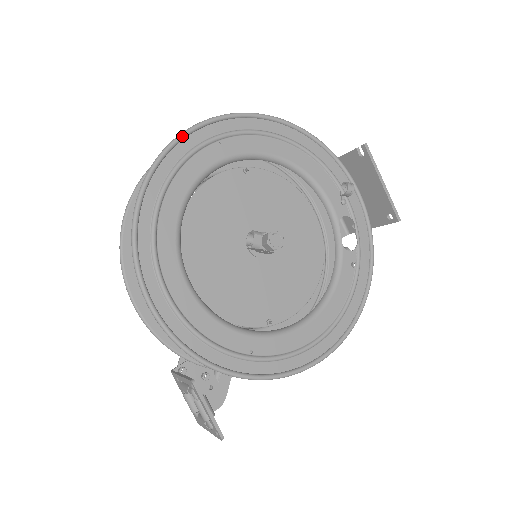
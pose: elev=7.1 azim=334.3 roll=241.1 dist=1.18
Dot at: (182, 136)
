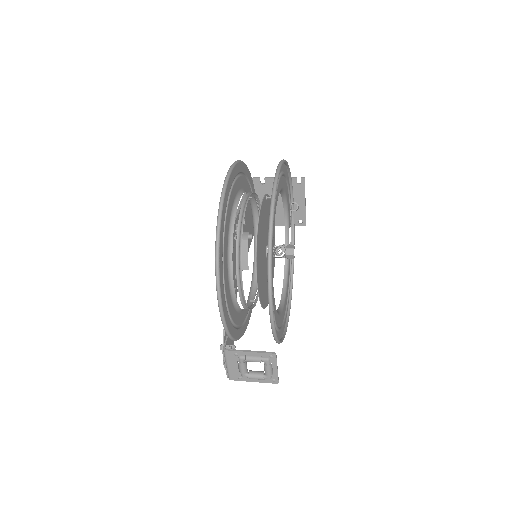
Dot at: occluded
